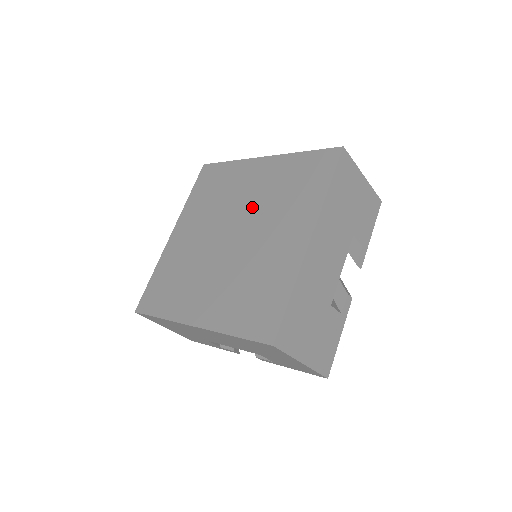
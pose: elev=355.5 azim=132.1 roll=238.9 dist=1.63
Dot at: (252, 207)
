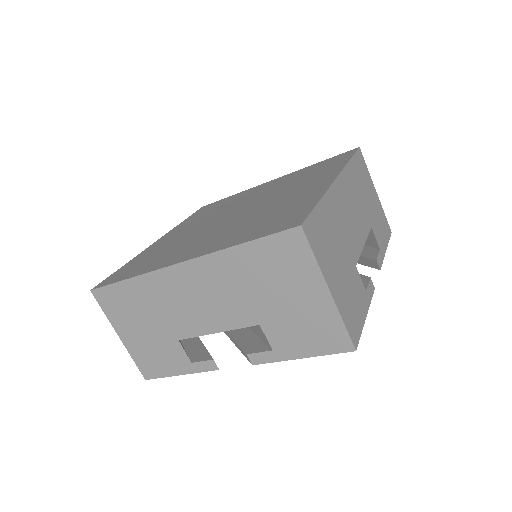
Dot at: (261, 196)
